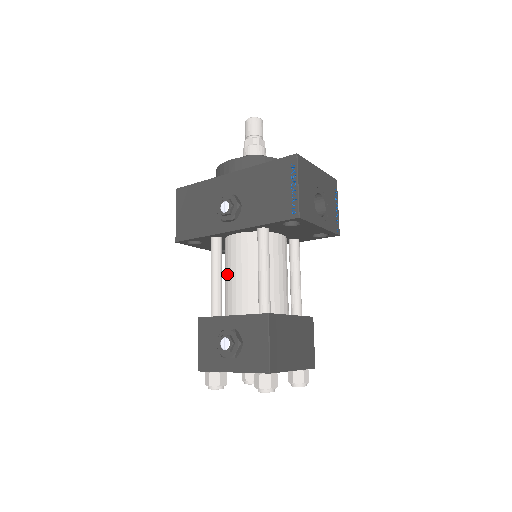
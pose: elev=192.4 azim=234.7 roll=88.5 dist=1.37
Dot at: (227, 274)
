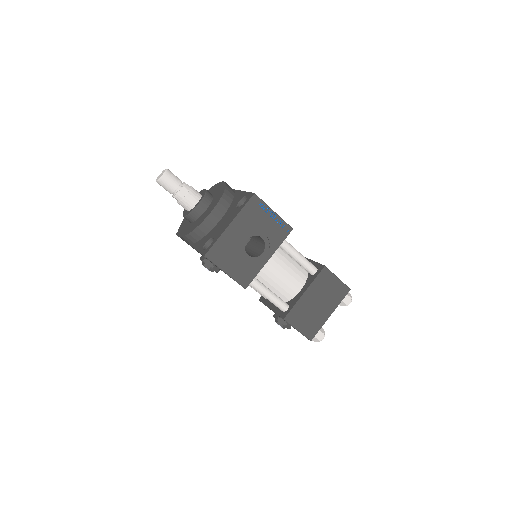
Dot at: occluded
